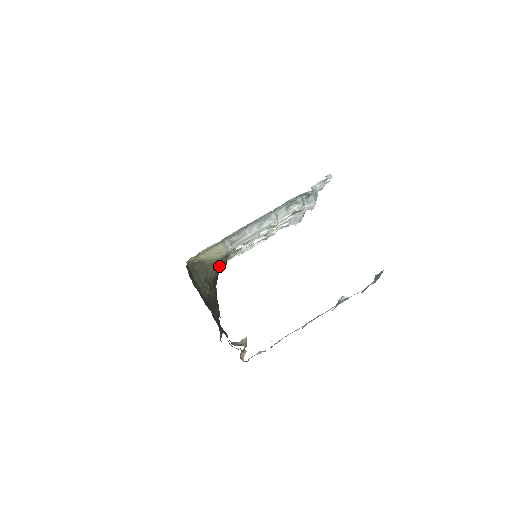
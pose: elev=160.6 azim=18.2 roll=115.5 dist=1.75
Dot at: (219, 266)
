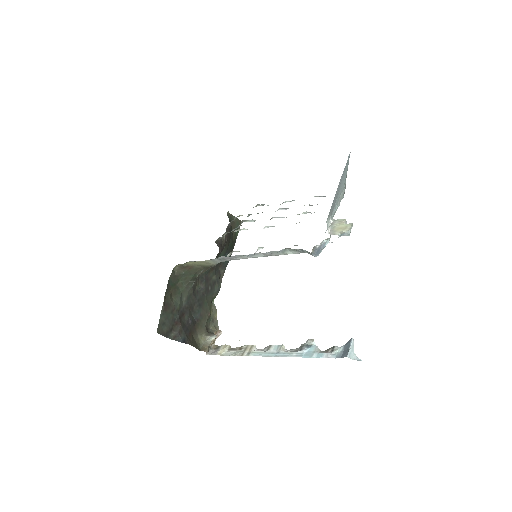
Dot at: (210, 267)
